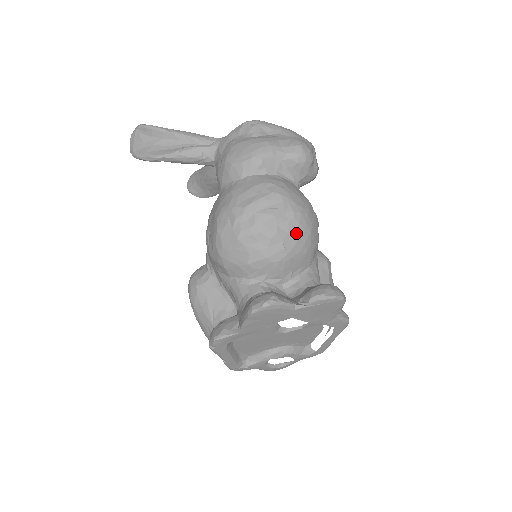
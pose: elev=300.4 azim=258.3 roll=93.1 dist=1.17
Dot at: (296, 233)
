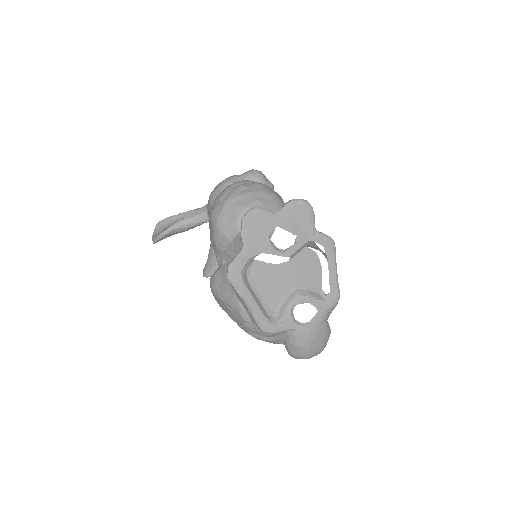
Dot at: (262, 192)
